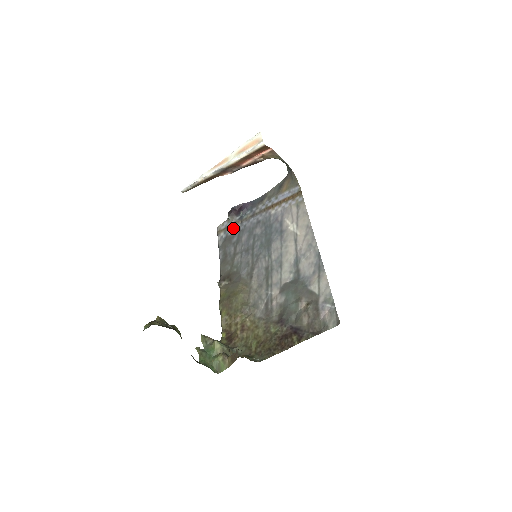
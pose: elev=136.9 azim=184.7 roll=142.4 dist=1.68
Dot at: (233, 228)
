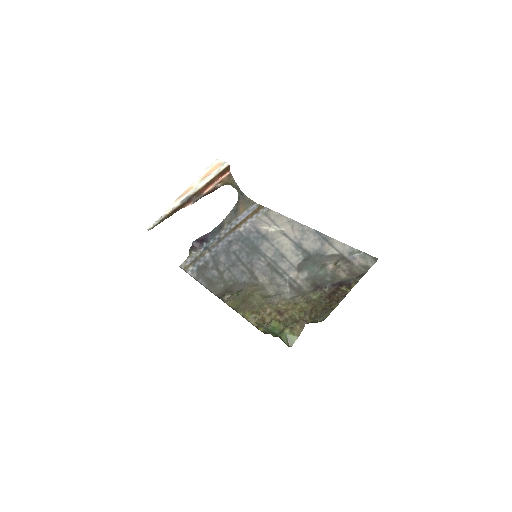
Dot at: (202, 258)
